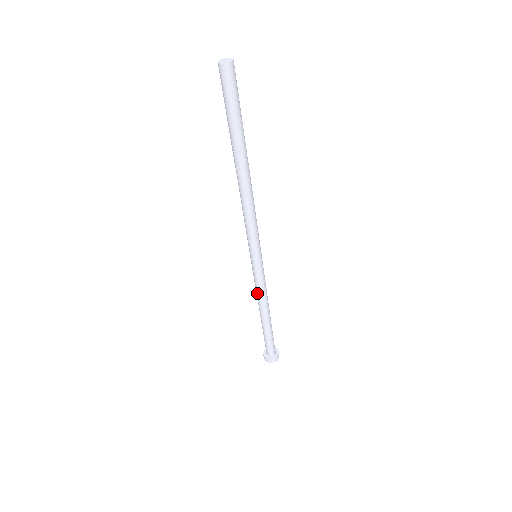
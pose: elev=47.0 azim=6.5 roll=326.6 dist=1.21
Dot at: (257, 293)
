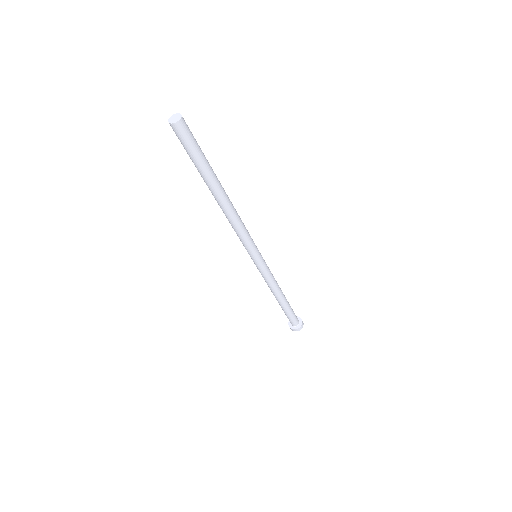
Dot at: (270, 284)
